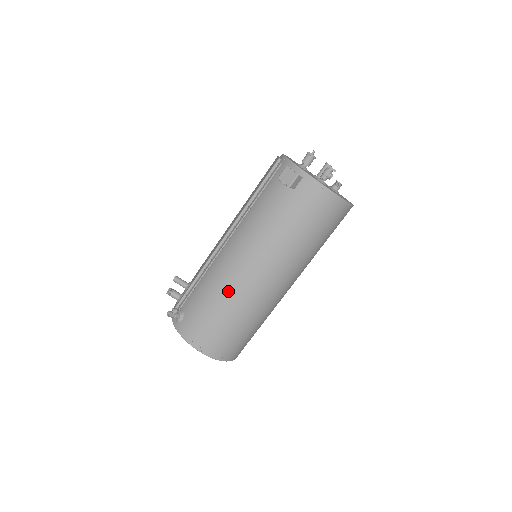
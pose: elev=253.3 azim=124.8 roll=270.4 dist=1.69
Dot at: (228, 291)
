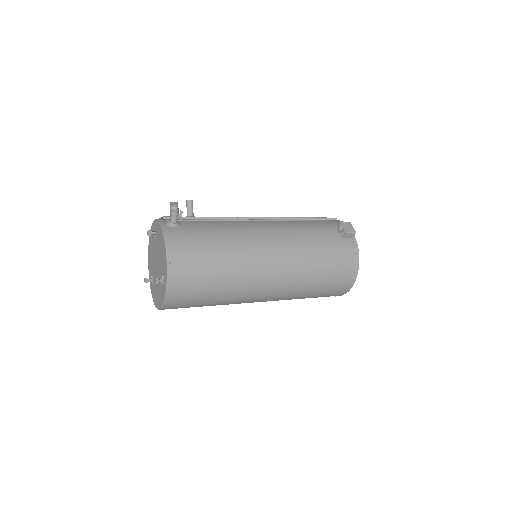
Dot at: (240, 246)
